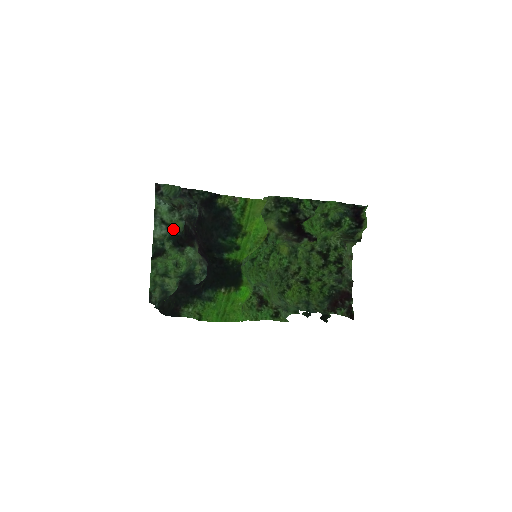
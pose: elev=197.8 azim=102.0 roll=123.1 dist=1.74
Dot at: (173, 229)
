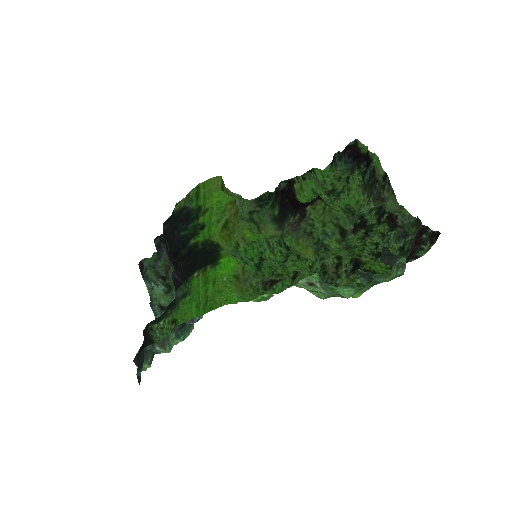
Dot at: occluded
